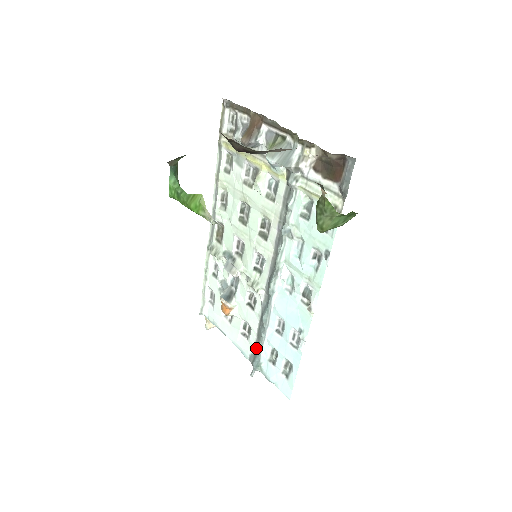
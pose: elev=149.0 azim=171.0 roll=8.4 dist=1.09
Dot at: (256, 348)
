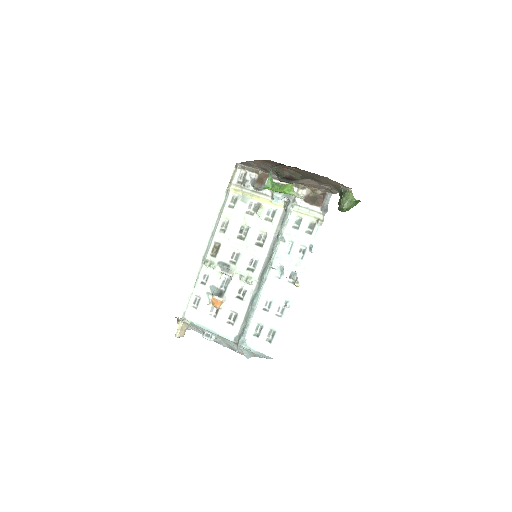
Dot at: (242, 329)
